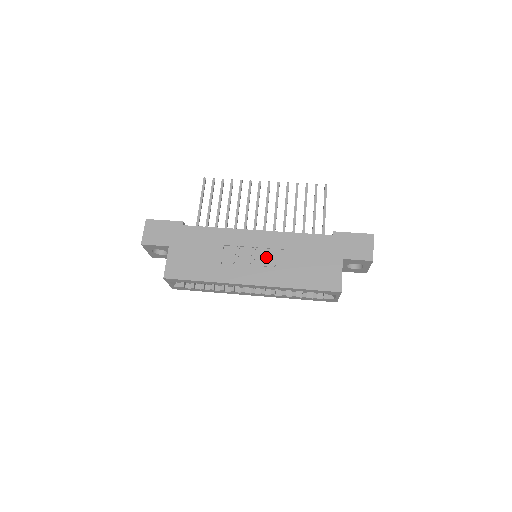
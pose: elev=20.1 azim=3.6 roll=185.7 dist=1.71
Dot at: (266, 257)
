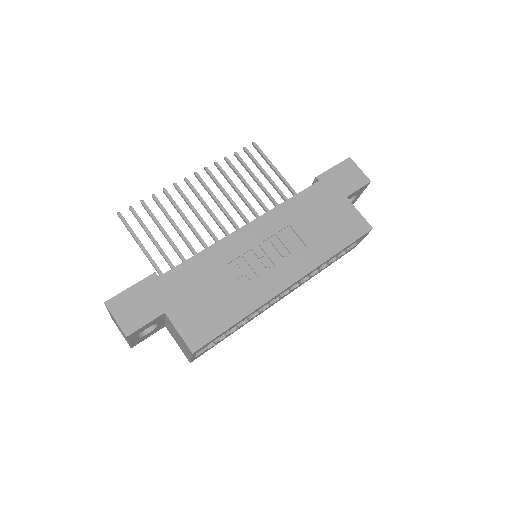
Dot at: (280, 245)
